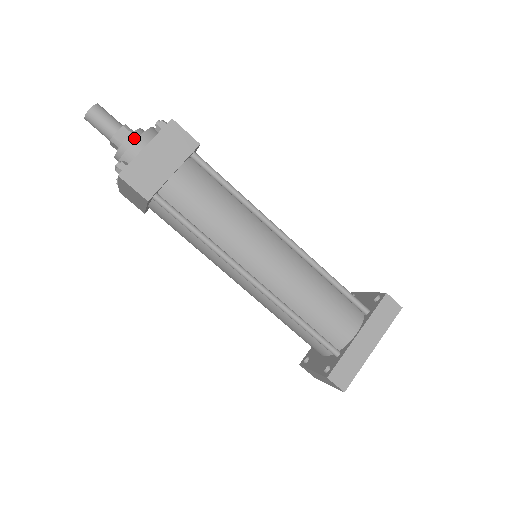
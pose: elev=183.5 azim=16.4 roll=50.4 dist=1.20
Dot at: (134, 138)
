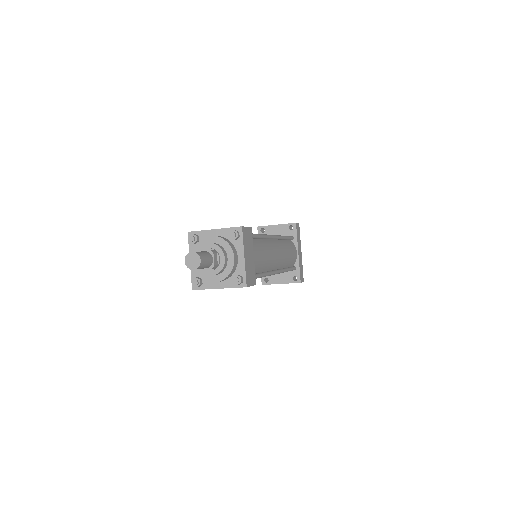
Dot at: (226, 256)
